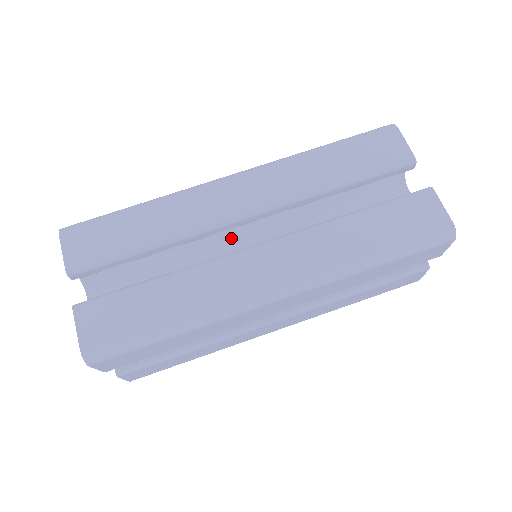
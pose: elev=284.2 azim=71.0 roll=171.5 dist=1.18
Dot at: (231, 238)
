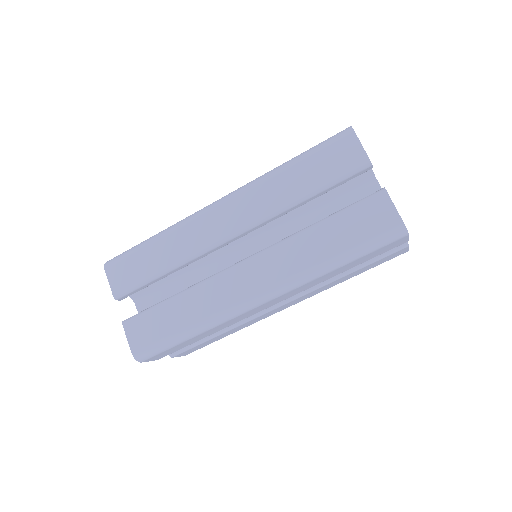
Dot at: (230, 248)
